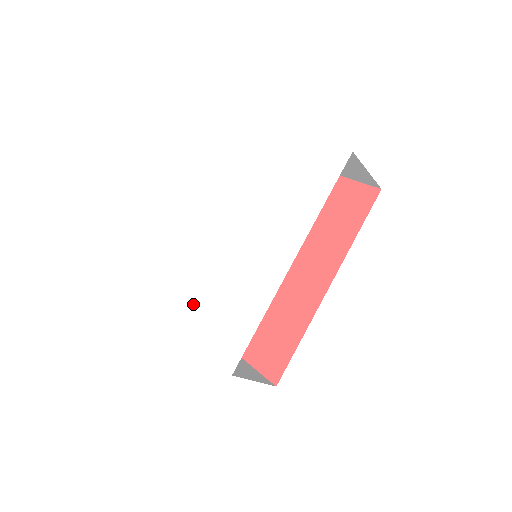
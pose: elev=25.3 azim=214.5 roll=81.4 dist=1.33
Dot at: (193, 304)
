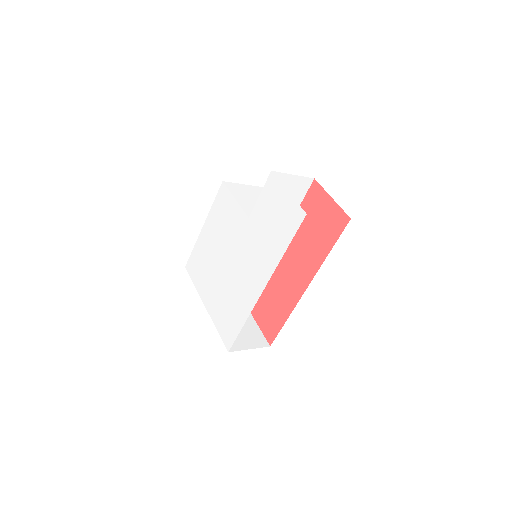
Dot at: (211, 291)
